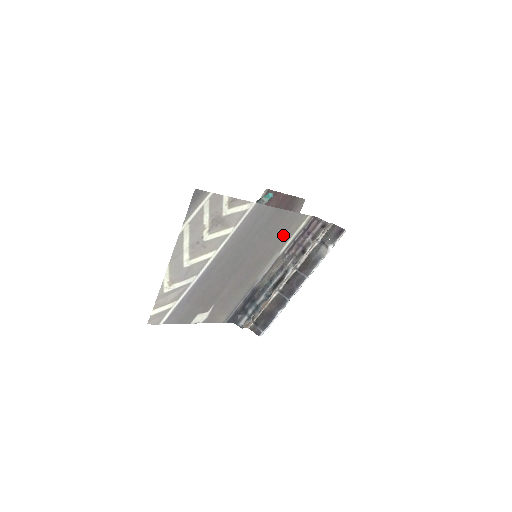
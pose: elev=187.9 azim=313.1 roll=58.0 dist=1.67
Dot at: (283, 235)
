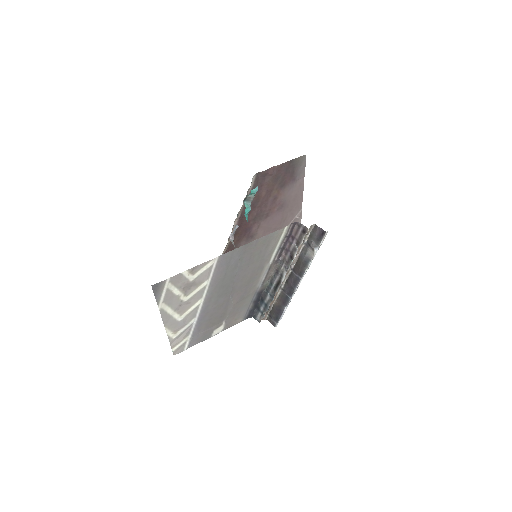
Dot at: (265, 253)
